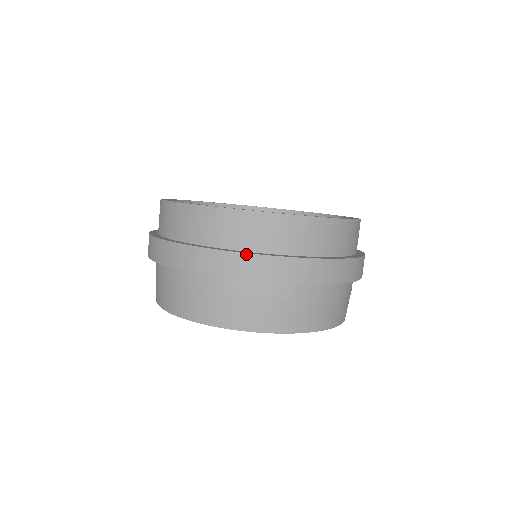
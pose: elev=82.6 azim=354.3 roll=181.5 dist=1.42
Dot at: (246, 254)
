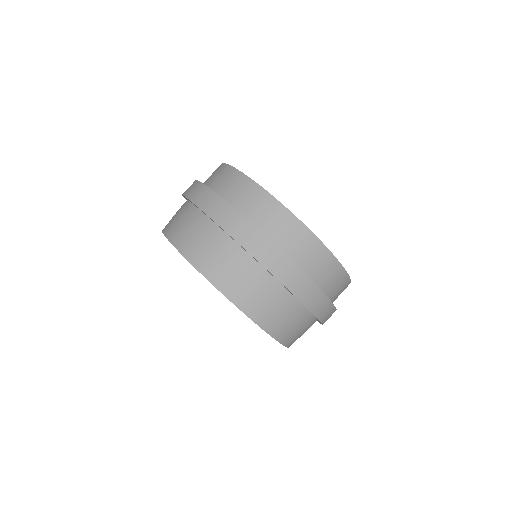
Dot at: (229, 205)
